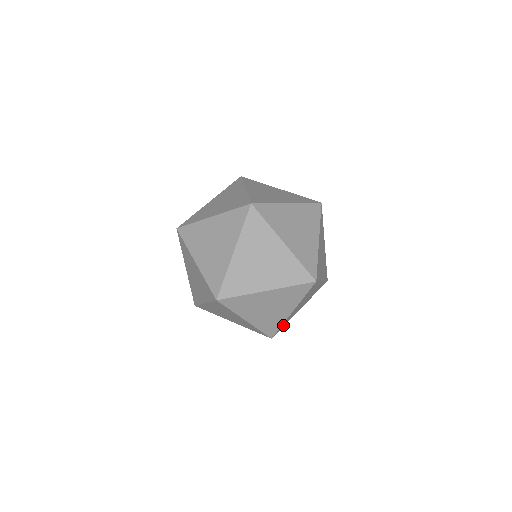
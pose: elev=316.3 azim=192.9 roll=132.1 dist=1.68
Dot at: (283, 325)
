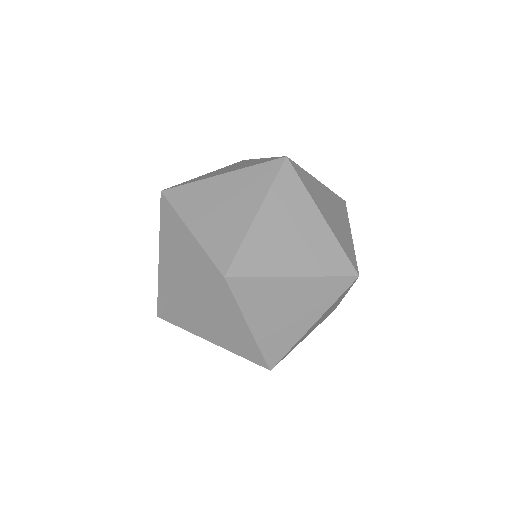
Dot at: occluded
